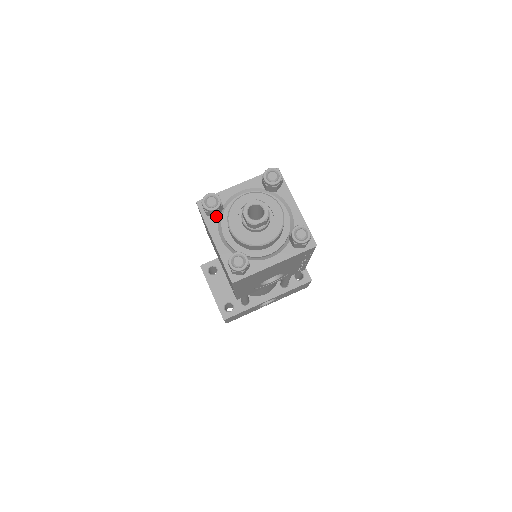
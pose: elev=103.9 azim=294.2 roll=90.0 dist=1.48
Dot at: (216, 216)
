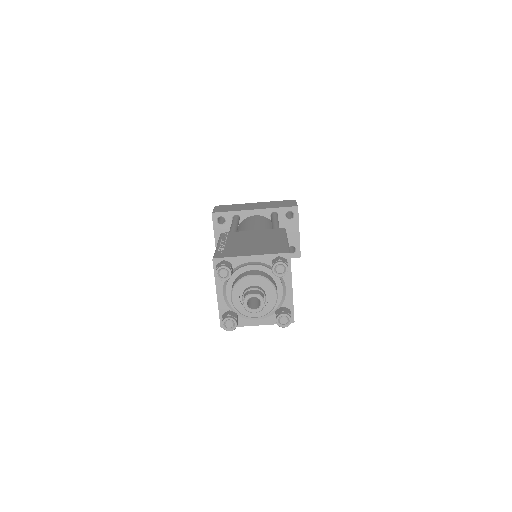
Dot at: occluded
